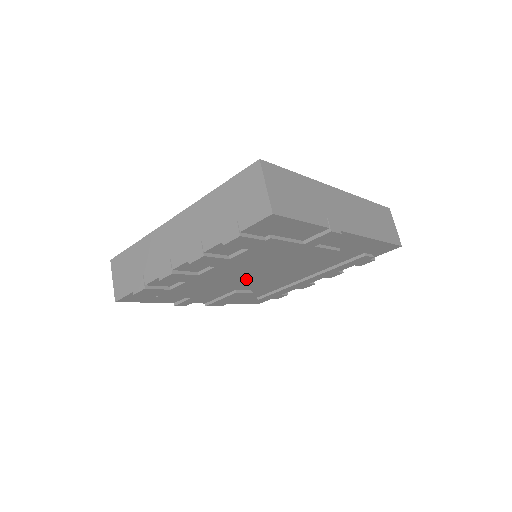
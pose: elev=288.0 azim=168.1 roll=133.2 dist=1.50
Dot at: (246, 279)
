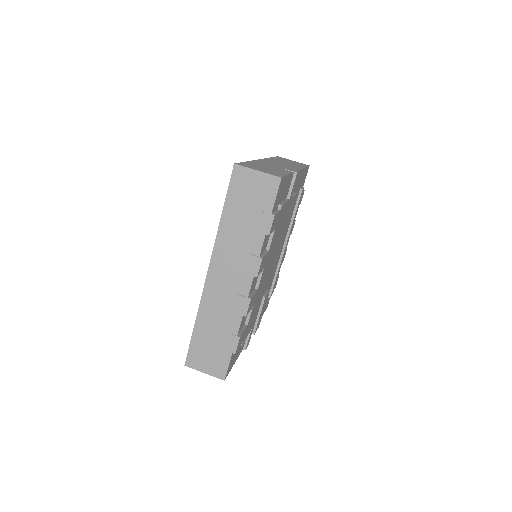
Dot at: (270, 273)
